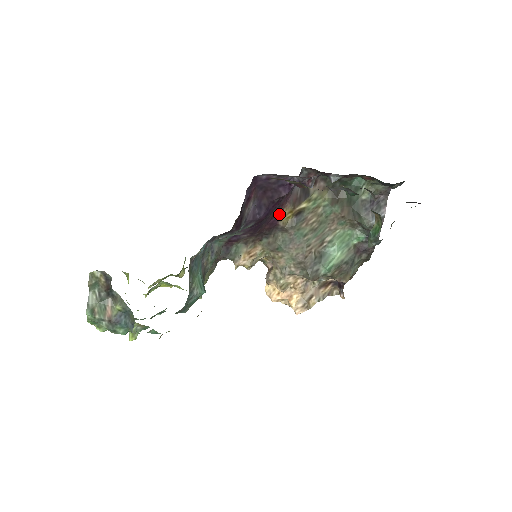
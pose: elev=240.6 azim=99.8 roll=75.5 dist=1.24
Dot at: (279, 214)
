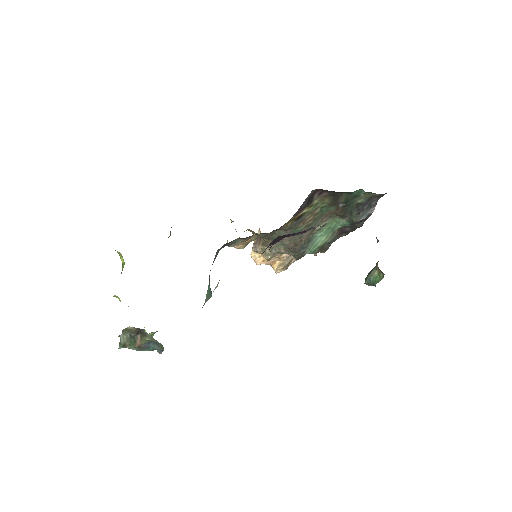
Dot at: (283, 225)
